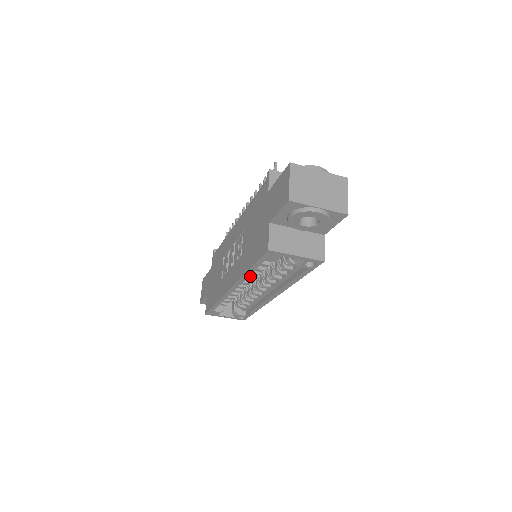
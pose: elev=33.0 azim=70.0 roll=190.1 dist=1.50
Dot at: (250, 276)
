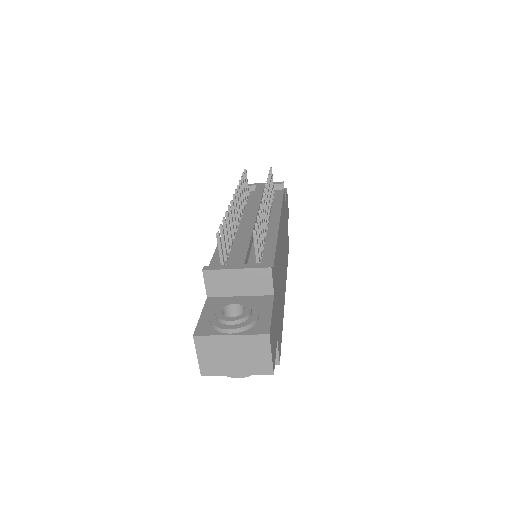
Dot at: occluded
